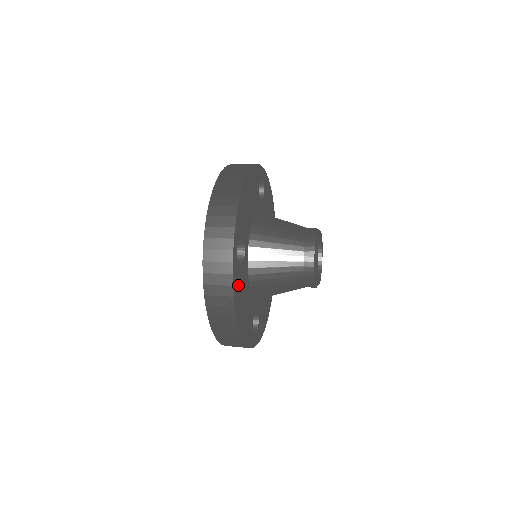
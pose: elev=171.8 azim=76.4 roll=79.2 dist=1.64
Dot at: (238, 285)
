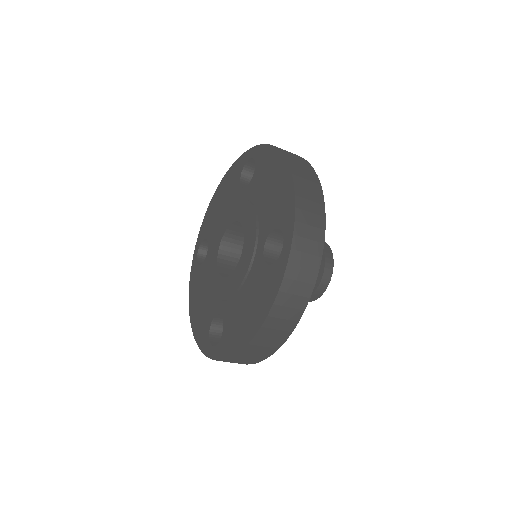
Dot at: occluded
